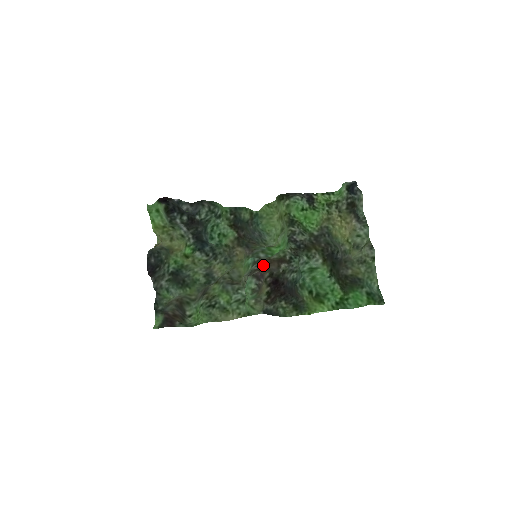
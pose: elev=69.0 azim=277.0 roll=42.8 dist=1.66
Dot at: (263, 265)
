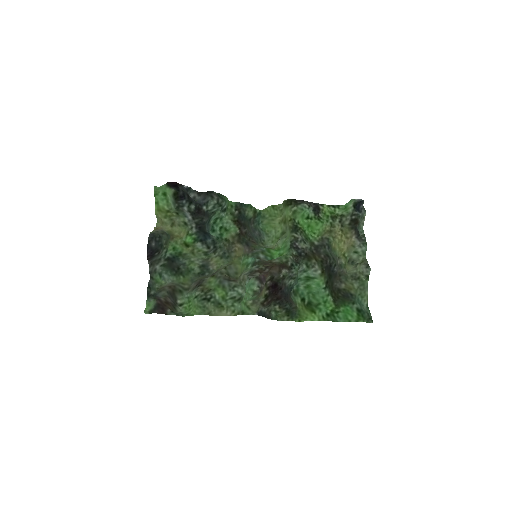
Dot at: (264, 267)
